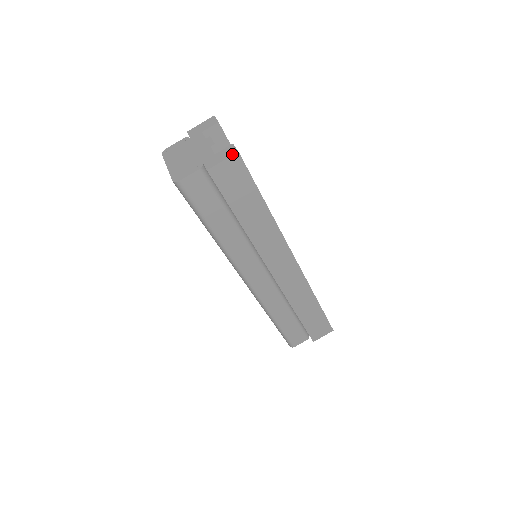
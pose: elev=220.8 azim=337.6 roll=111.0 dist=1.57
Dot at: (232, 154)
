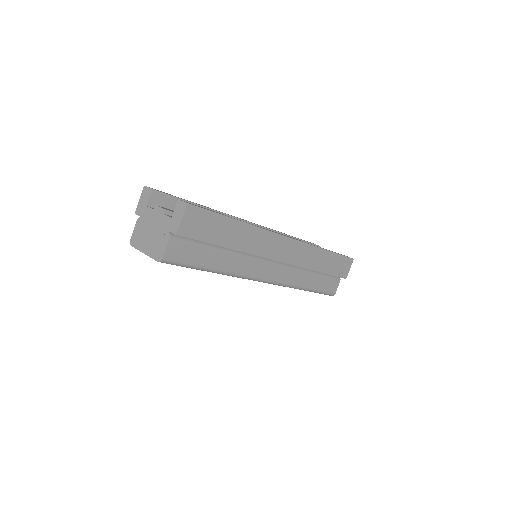
Dot at: (184, 208)
